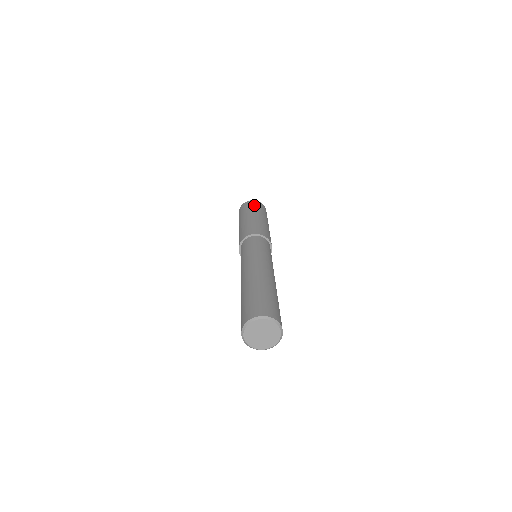
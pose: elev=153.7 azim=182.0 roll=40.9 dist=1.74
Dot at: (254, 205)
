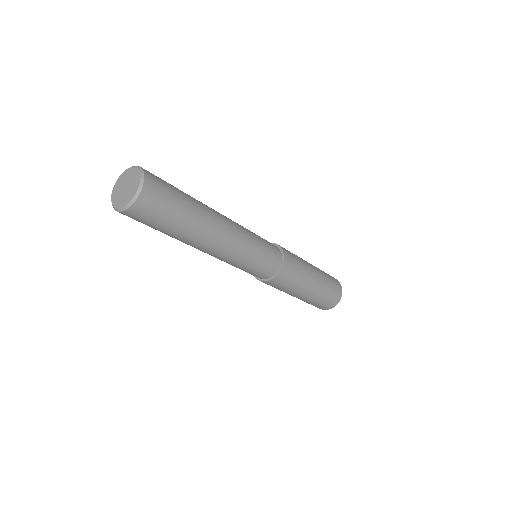
Dot at: occluded
